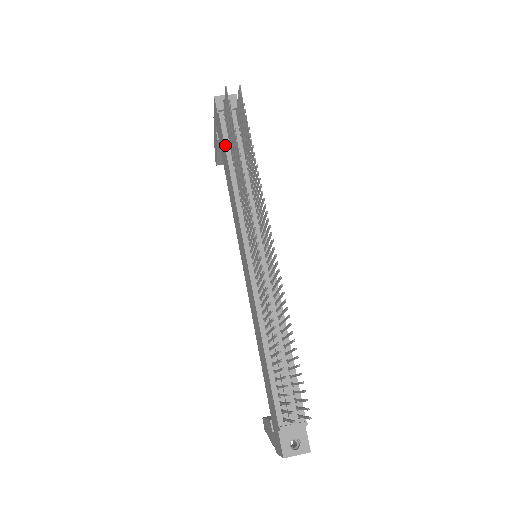
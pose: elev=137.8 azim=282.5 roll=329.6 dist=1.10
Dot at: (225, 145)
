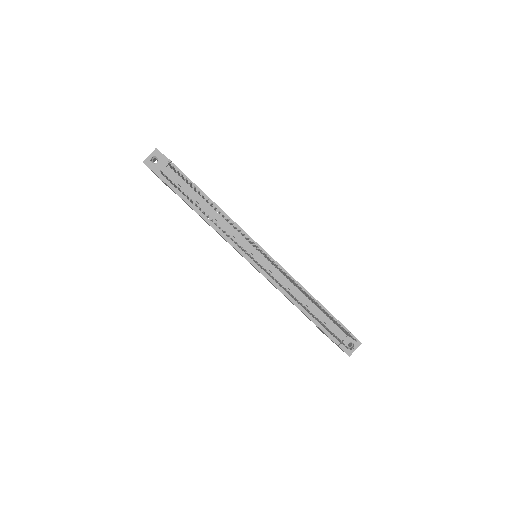
Dot at: (182, 199)
